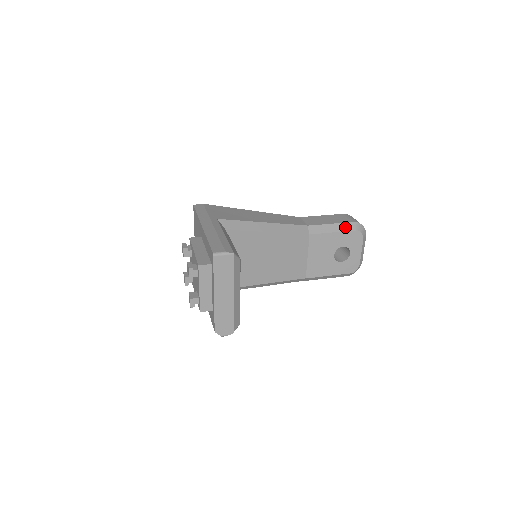
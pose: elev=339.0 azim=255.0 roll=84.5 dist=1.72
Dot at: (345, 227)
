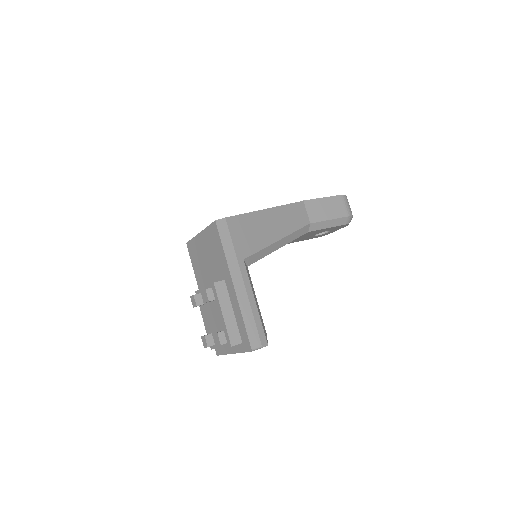
Dot at: (339, 222)
